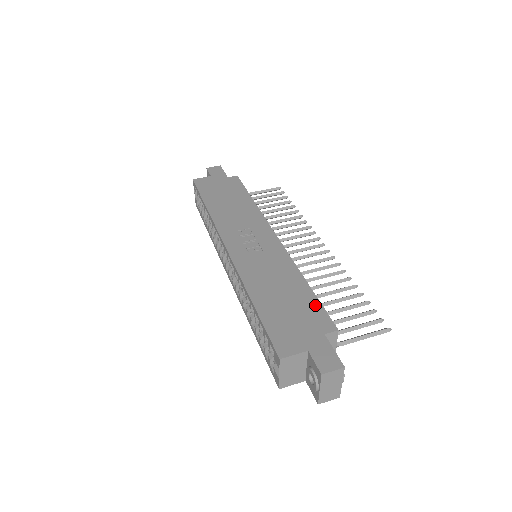
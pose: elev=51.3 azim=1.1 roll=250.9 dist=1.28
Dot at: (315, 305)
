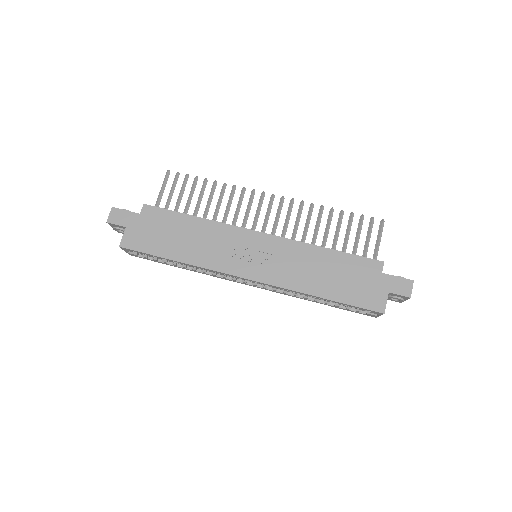
Dot at: (354, 260)
